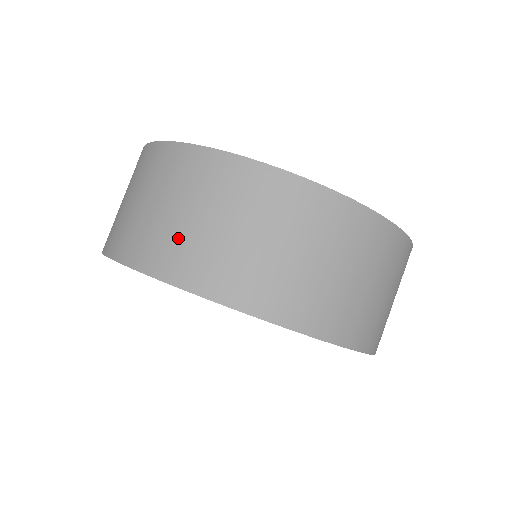
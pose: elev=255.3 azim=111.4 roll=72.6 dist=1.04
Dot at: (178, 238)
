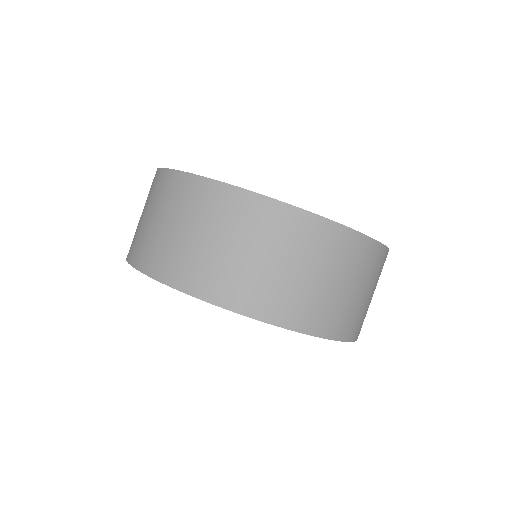
Dot at: (241, 274)
